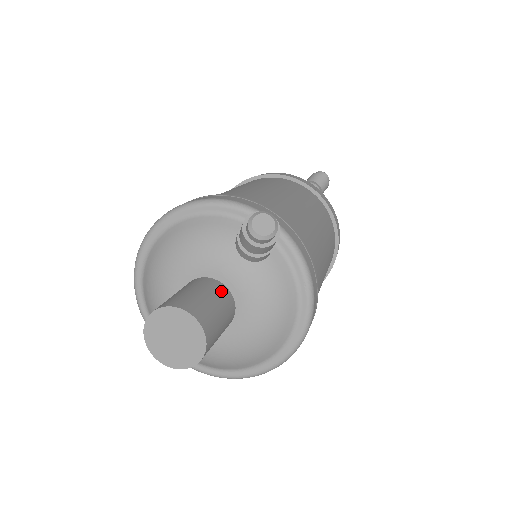
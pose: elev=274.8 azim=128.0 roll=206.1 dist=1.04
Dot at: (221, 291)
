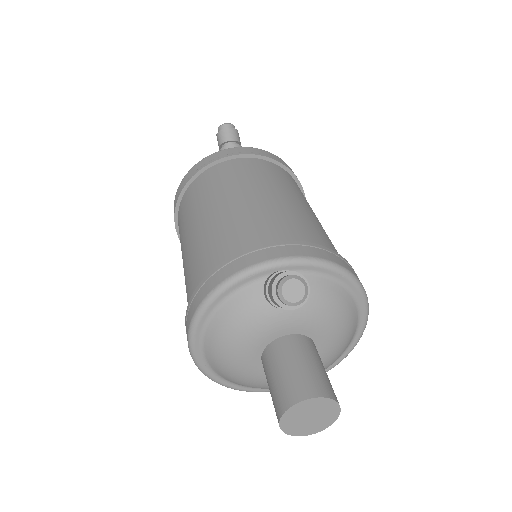
Dot at: (295, 344)
